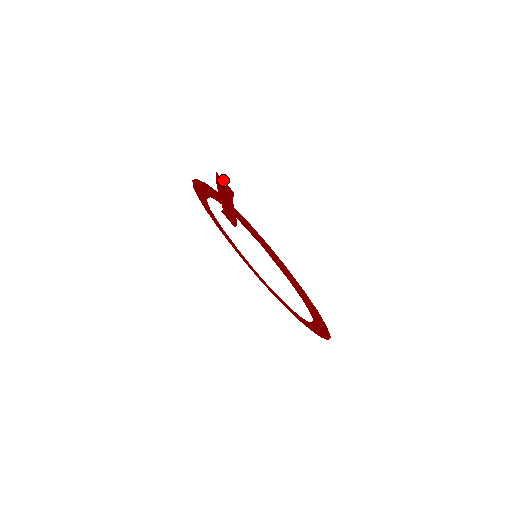
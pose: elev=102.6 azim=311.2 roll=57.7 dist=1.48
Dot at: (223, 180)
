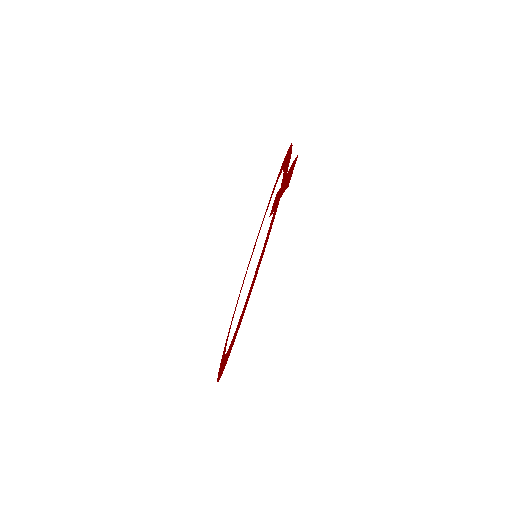
Dot at: occluded
